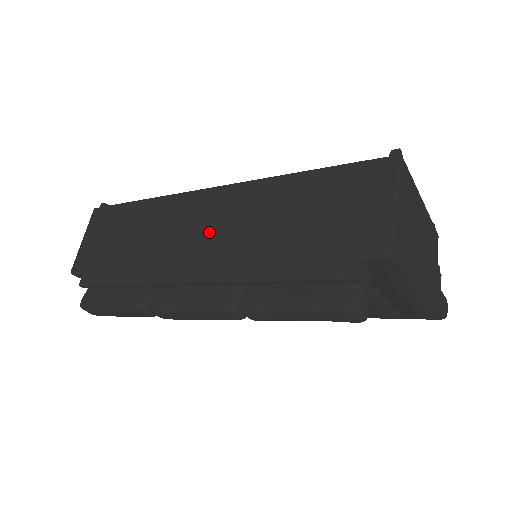
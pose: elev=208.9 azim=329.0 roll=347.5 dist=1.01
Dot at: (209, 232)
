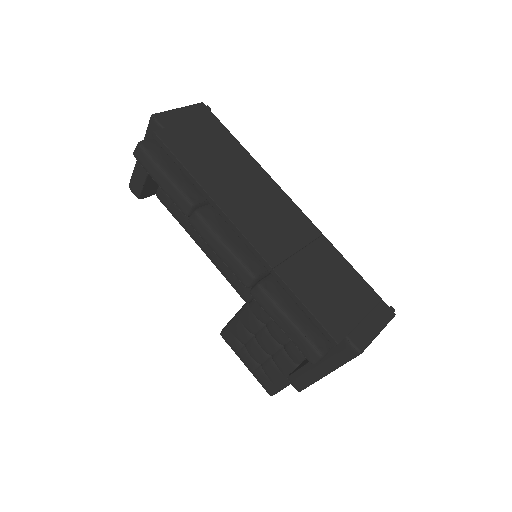
Dot at: (275, 222)
